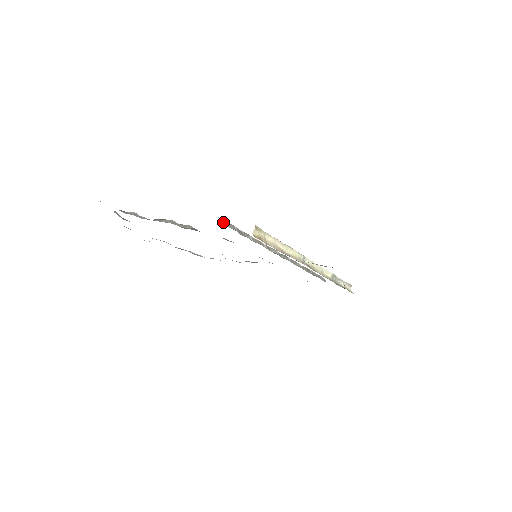
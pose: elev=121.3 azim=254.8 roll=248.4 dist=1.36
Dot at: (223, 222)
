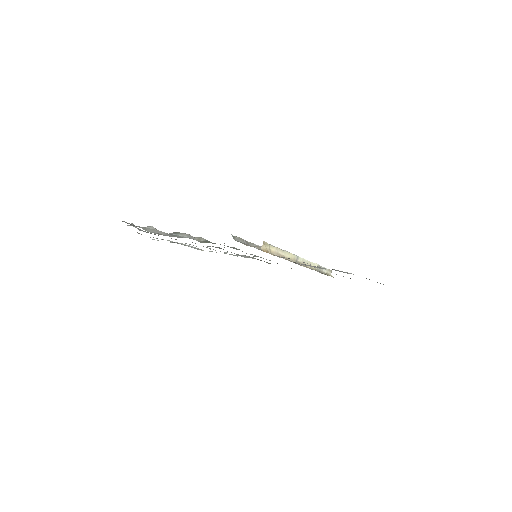
Dot at: (235, 238)
